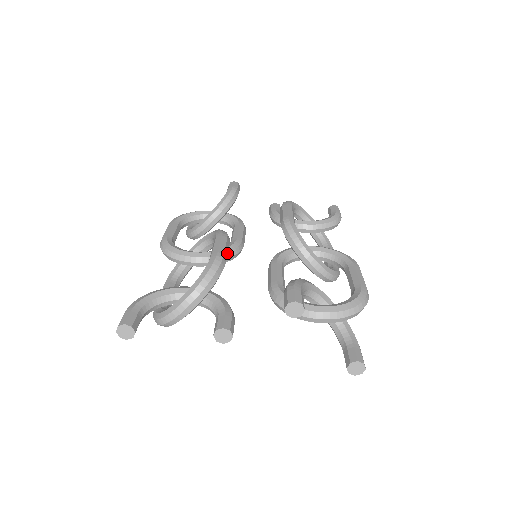
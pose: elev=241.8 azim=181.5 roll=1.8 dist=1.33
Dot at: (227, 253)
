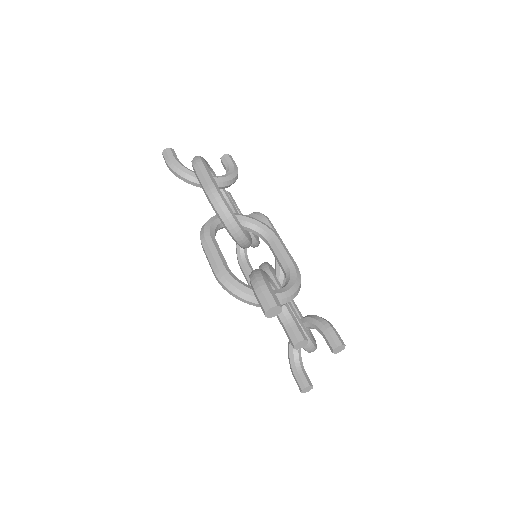
Dot at: occluded
